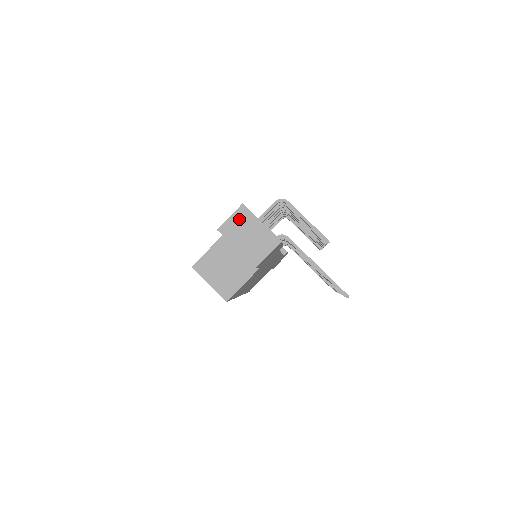
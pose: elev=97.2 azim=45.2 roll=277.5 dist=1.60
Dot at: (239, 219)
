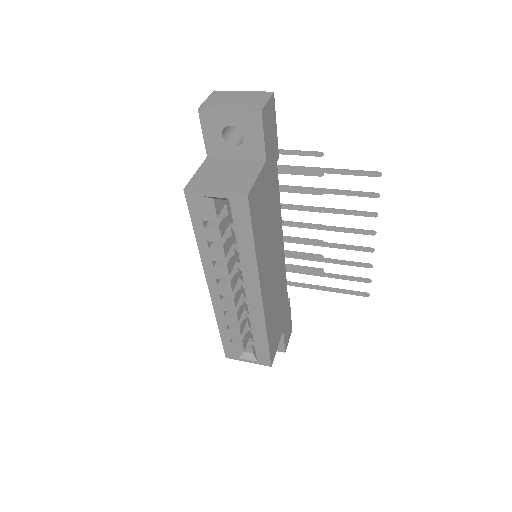
Dot at: (217, 97)
